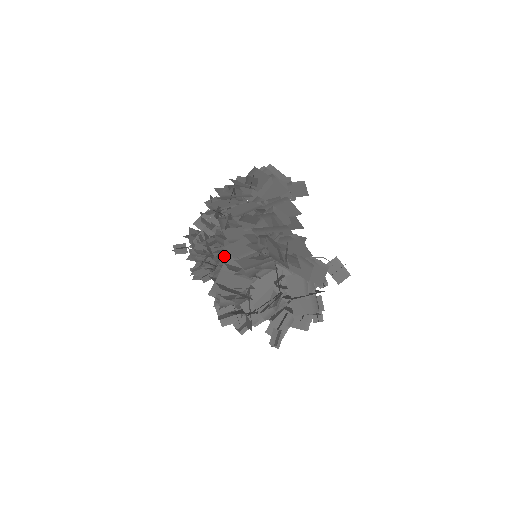
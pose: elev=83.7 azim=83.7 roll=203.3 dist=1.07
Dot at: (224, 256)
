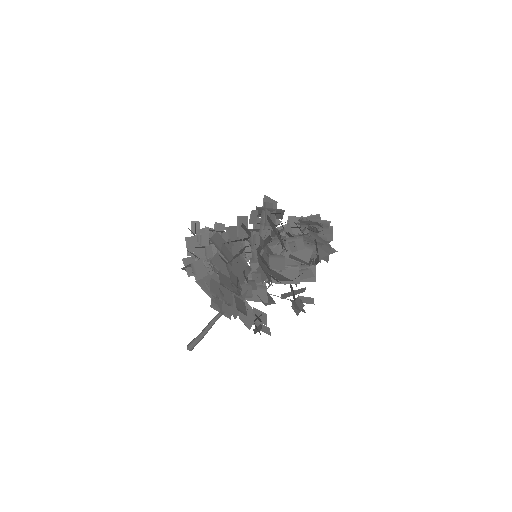
Dot at: occluded
